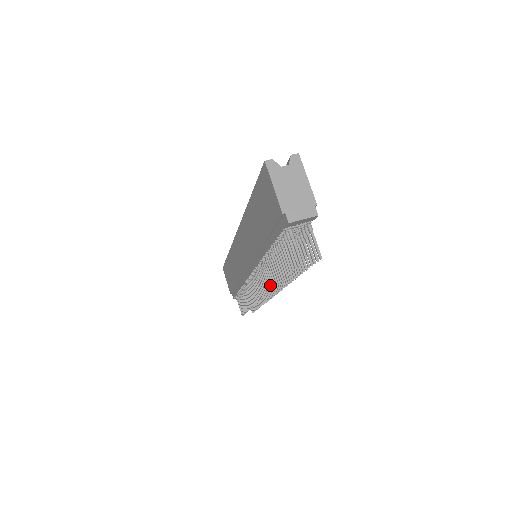
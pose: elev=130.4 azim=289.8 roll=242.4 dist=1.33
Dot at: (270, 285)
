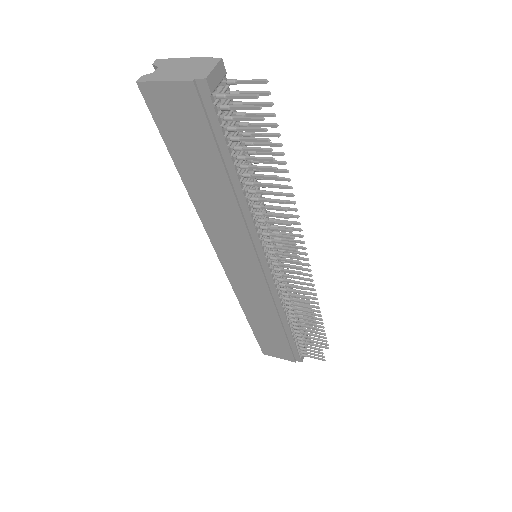
Dot at: (284, 224)
